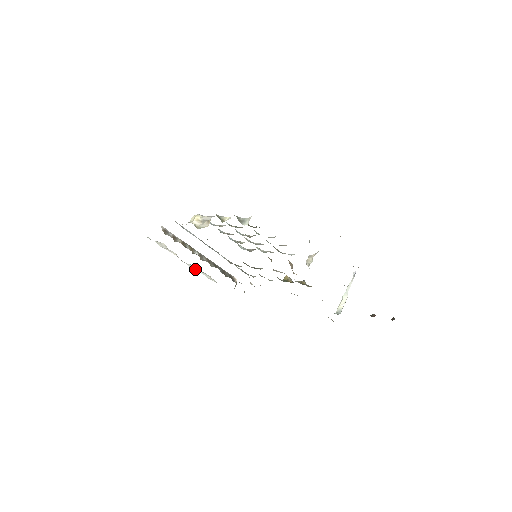
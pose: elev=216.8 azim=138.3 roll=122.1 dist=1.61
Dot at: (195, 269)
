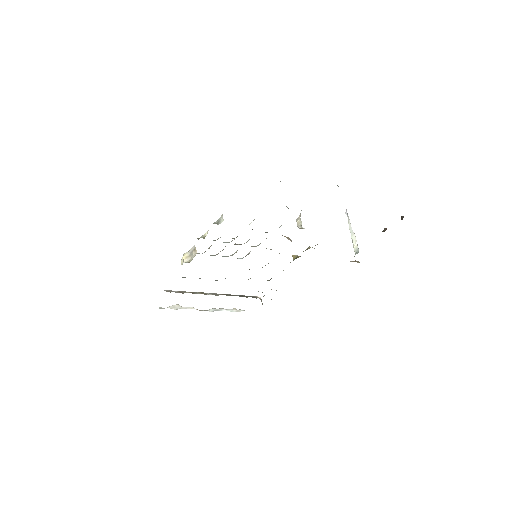
Dot at: occluded
